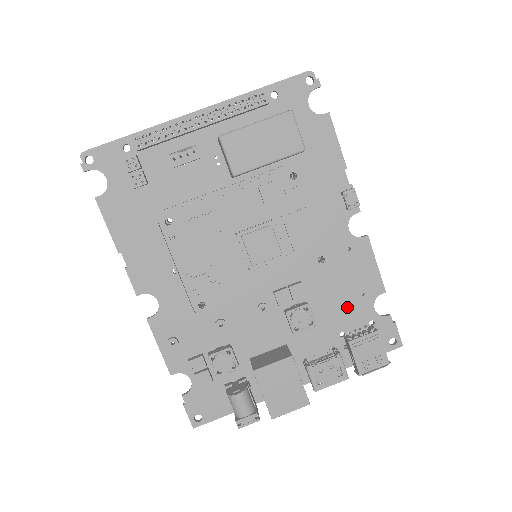
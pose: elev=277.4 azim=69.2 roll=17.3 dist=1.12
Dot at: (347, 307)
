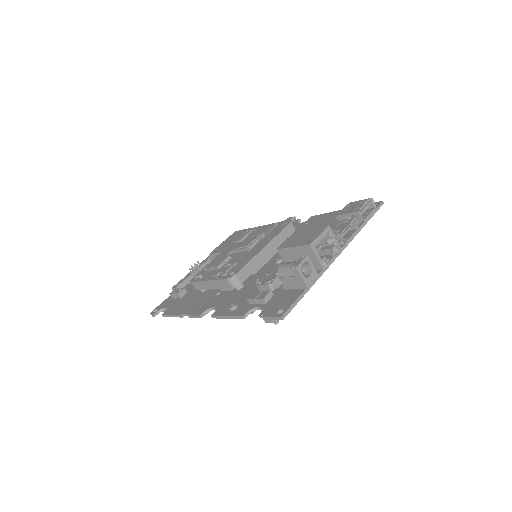
Dot at: (329, 225)
